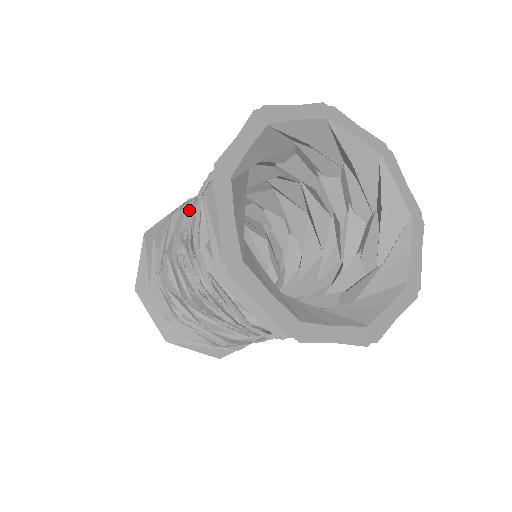
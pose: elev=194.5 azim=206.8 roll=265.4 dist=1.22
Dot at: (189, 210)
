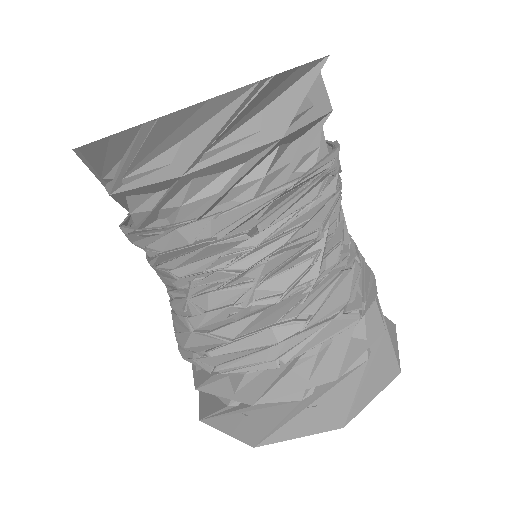
Dot at: occluded
